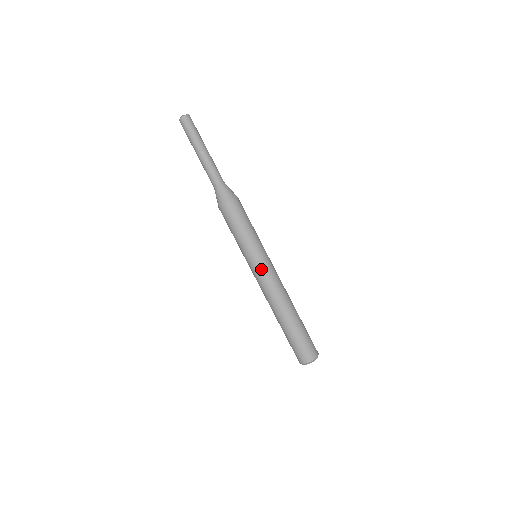
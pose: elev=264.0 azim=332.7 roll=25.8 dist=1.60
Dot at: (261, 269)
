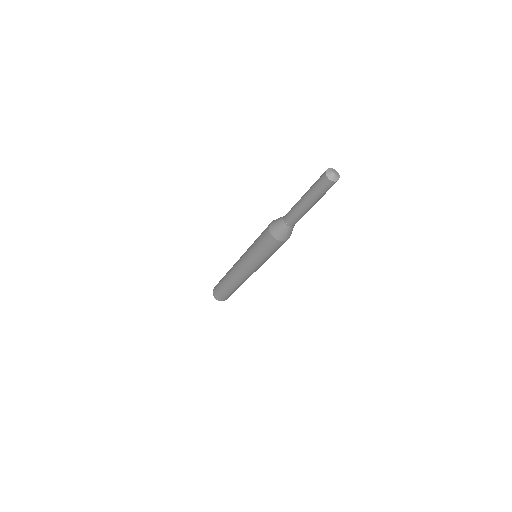
Dot at: occluded
